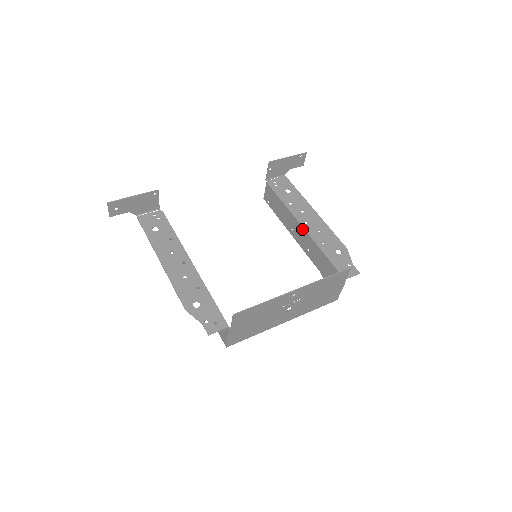
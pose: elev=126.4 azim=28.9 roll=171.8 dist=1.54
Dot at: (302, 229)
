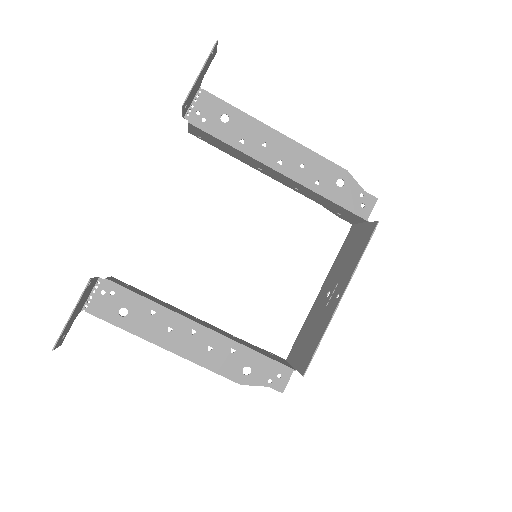
Dot at: (280, 175)
